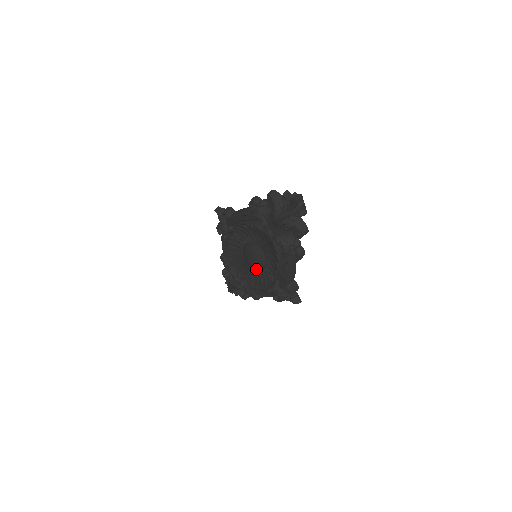
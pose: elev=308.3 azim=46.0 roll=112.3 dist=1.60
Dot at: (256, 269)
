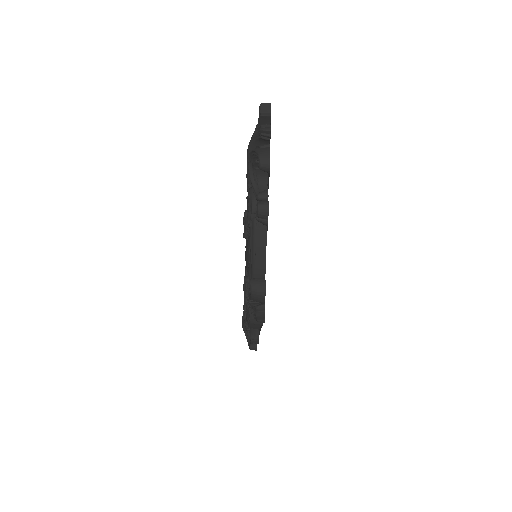
Dot at: occluded
